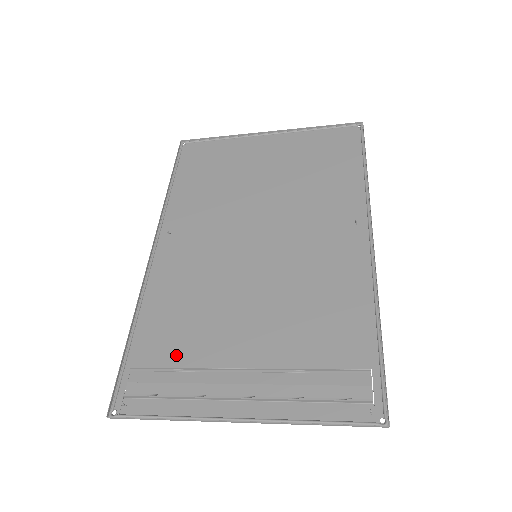
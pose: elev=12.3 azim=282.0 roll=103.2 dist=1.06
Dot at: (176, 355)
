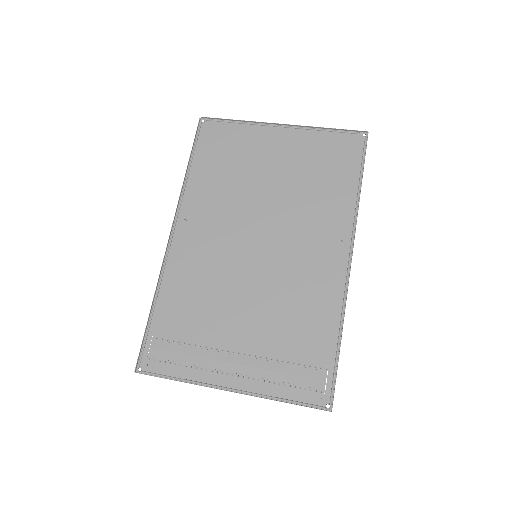
Dot at: (187, 332)
